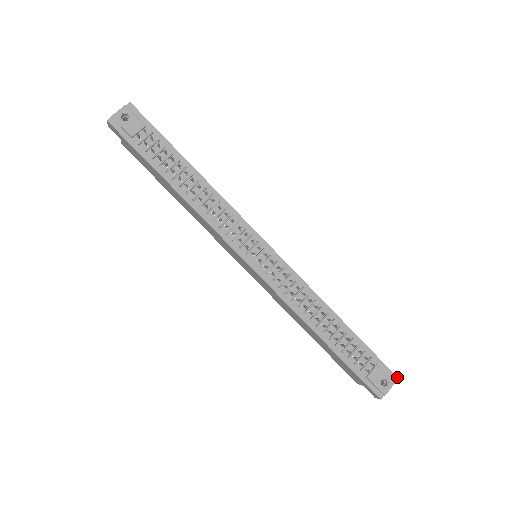
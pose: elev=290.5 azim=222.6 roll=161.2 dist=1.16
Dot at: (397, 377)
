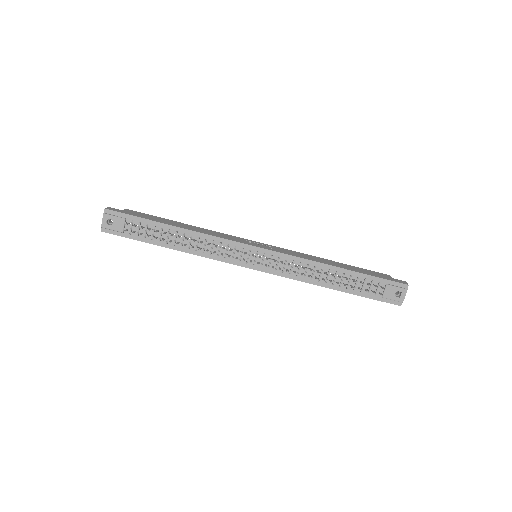
Dot at: (408, 285)
